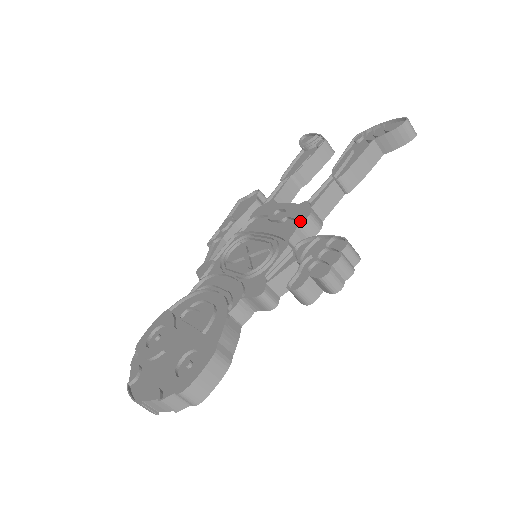
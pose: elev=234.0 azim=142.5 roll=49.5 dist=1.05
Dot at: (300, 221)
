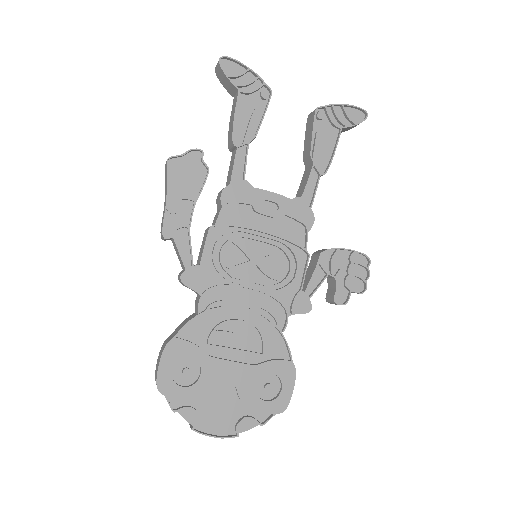
Dot at: (308, 226)
